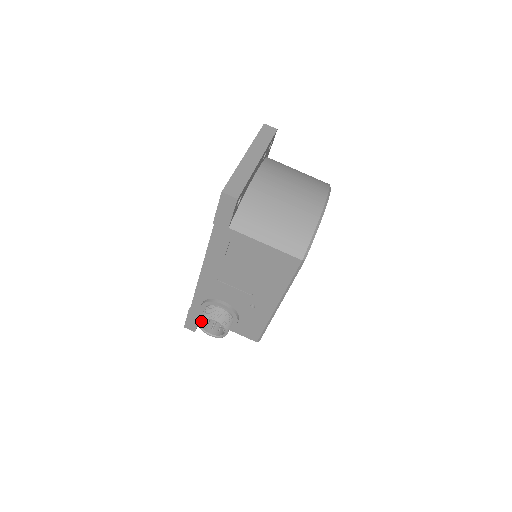
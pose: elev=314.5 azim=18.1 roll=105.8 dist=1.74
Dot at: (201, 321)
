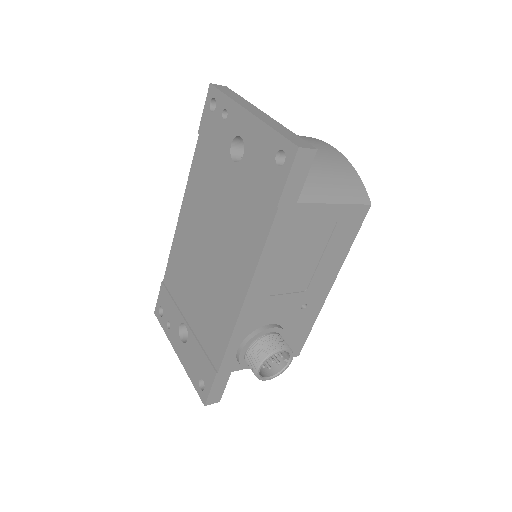
Dot at: (261, 366)
